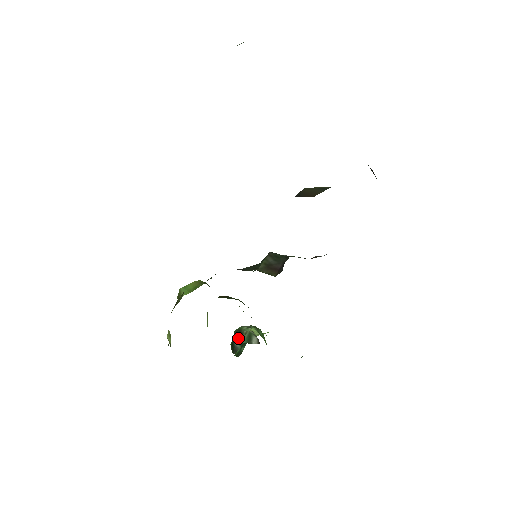
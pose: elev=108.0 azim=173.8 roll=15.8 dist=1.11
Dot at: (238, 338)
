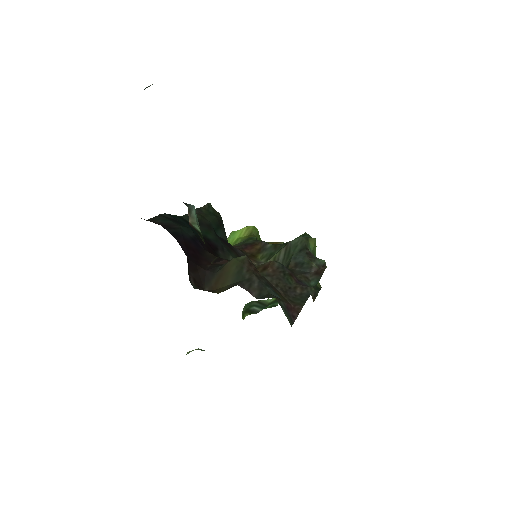
Dot at: (257, 305)
